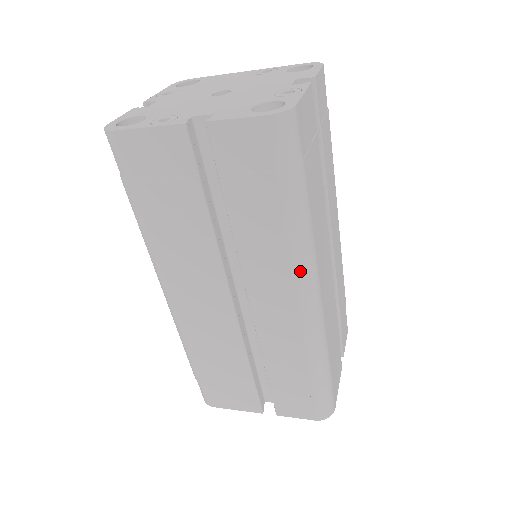
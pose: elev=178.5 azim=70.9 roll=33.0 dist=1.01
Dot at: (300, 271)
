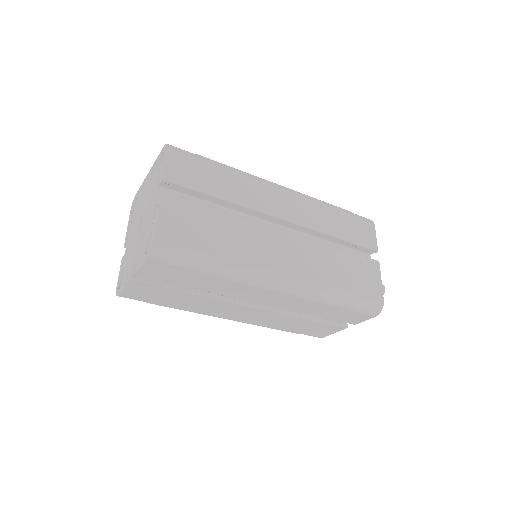
Dot at: (256, 283)
